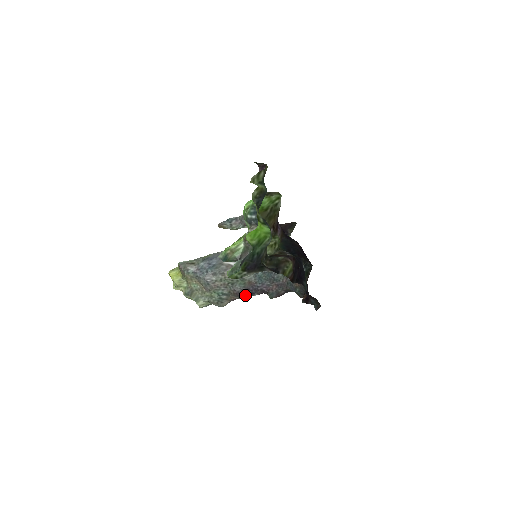
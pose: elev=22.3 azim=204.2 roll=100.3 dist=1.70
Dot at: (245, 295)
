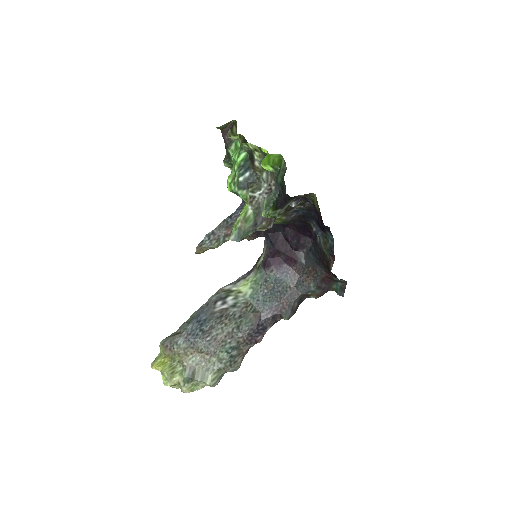
Dot at: (257, 336)
